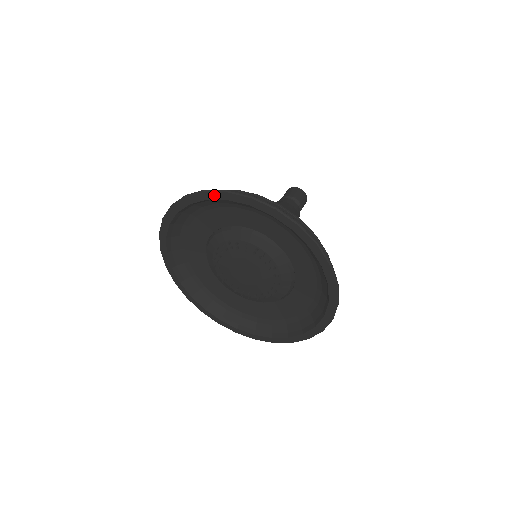
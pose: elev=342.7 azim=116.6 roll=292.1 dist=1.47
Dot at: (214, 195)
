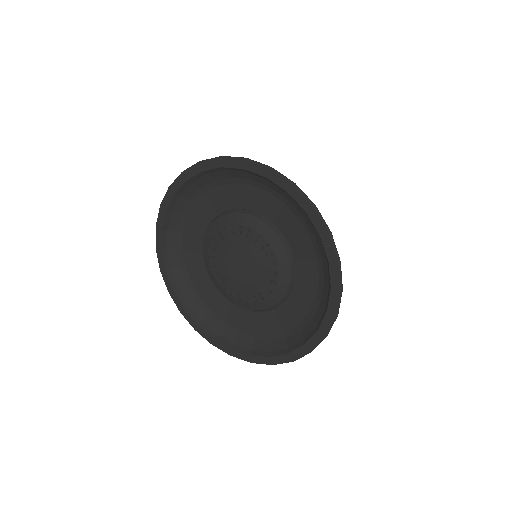
Dot at: (254, 167)
